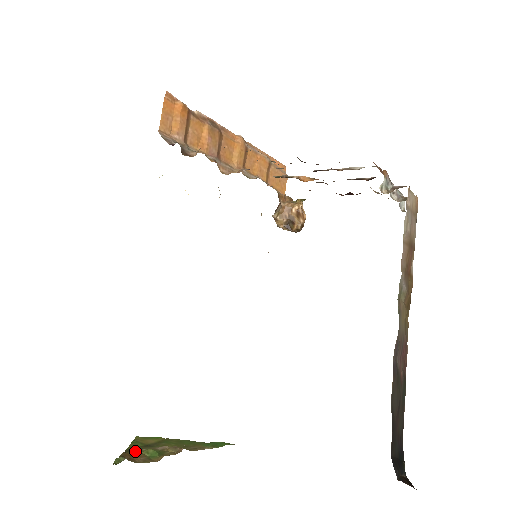
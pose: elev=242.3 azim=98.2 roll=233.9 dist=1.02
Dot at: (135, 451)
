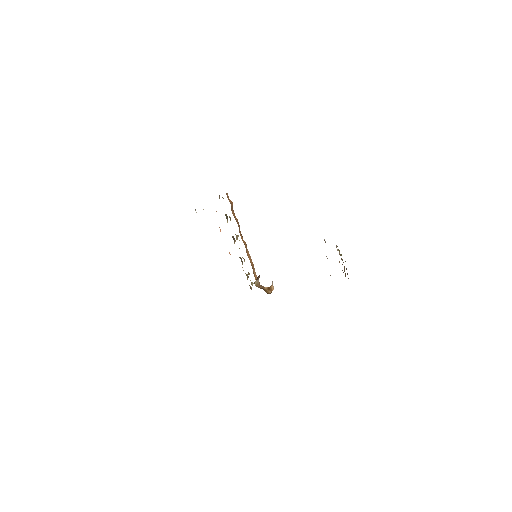
Dot at: occluded
